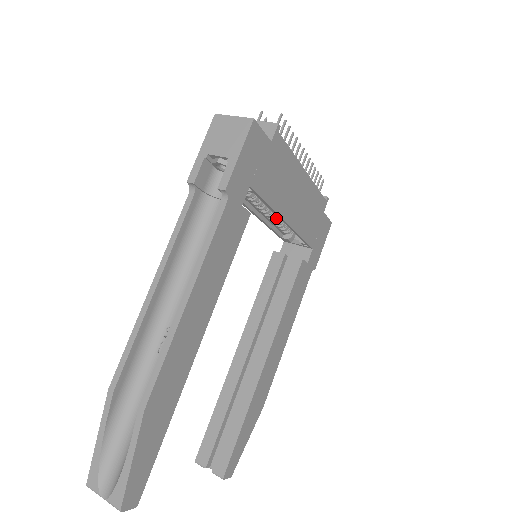
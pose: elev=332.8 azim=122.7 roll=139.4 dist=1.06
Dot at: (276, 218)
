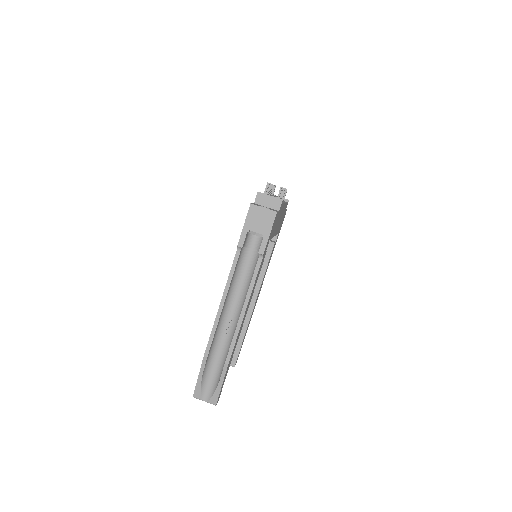
Dot at: occluded
